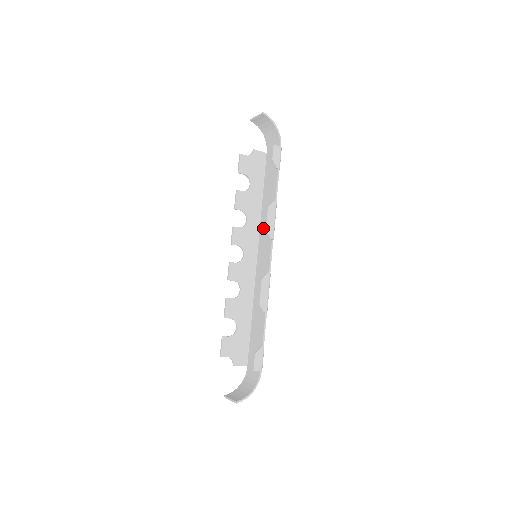
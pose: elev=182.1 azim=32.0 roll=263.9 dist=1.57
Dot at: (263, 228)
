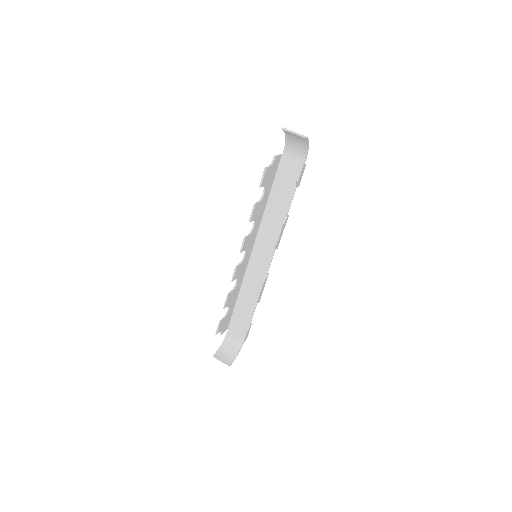
Dot at: (265, 230)
